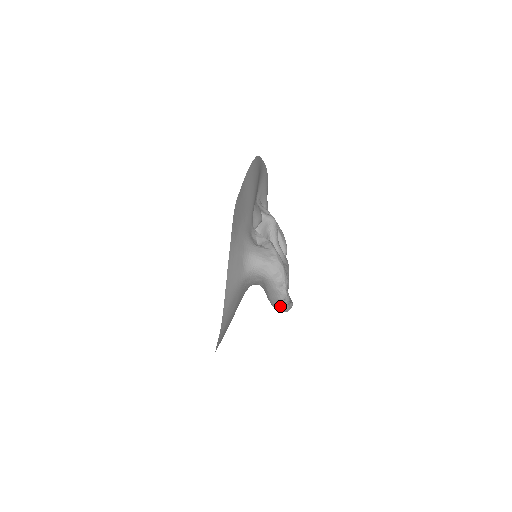
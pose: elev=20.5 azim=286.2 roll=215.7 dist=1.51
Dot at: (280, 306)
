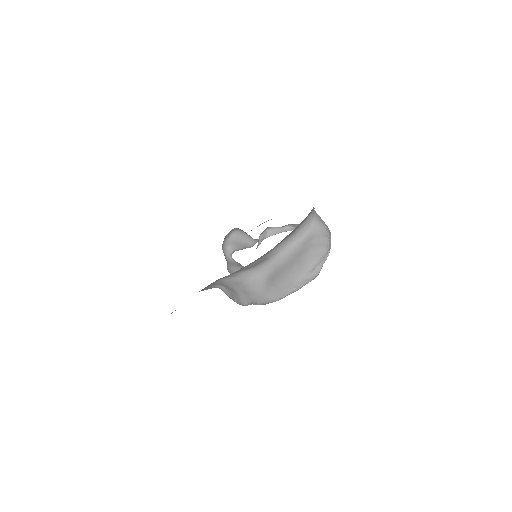
Dot at: (320, 258)
